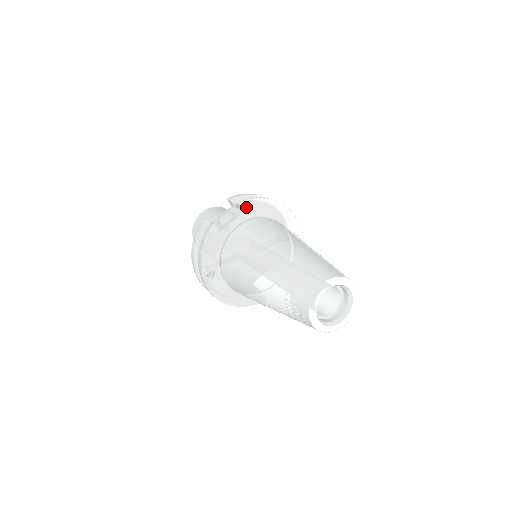
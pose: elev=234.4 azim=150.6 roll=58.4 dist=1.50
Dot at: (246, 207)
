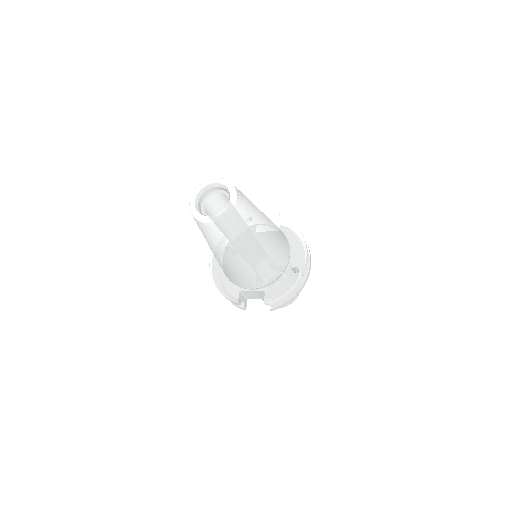
Dot at: (277, 218)
